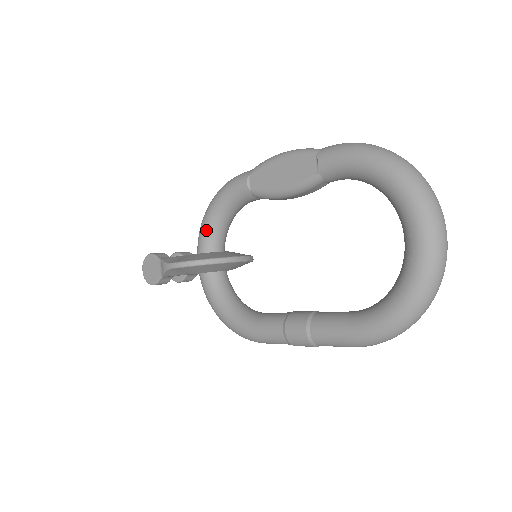
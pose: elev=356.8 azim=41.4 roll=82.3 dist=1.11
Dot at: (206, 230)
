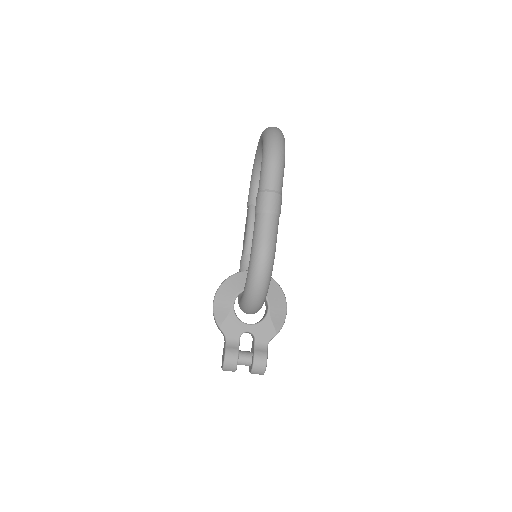
Dot at: occluded
